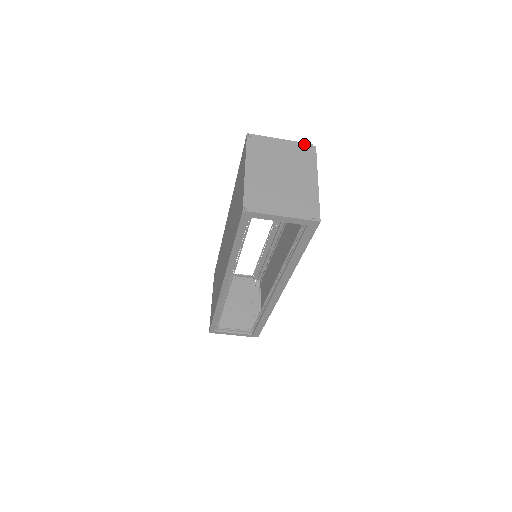
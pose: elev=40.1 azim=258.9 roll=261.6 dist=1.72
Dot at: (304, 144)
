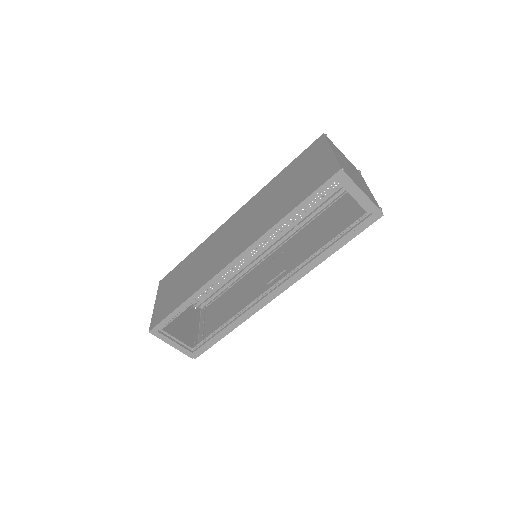
Dot at: occluded
